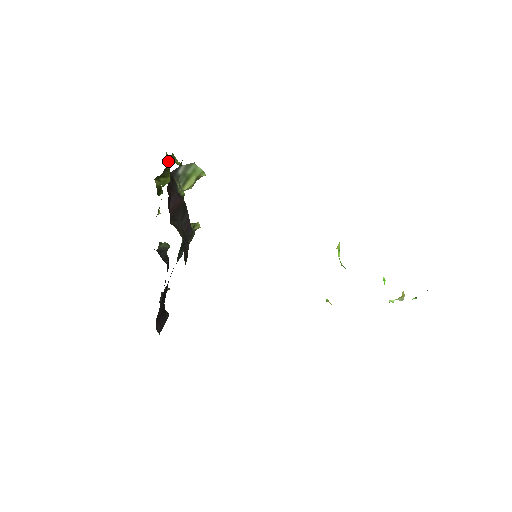
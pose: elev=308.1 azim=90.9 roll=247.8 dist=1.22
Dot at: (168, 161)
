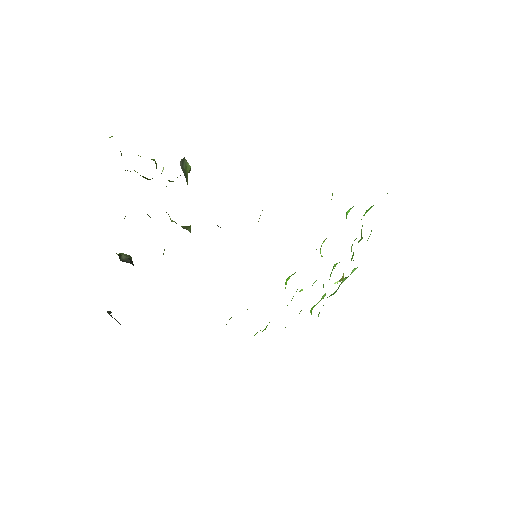
Dot at: occluded
